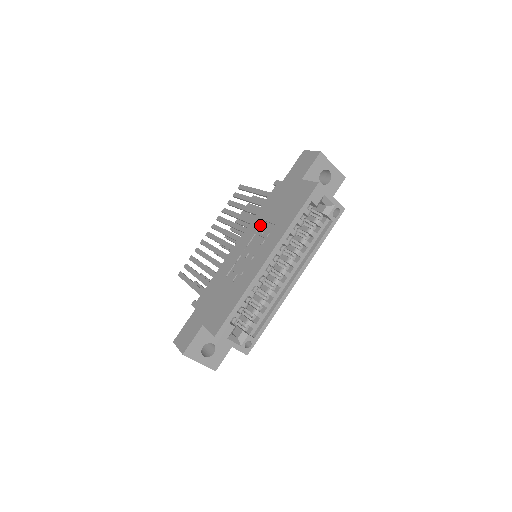
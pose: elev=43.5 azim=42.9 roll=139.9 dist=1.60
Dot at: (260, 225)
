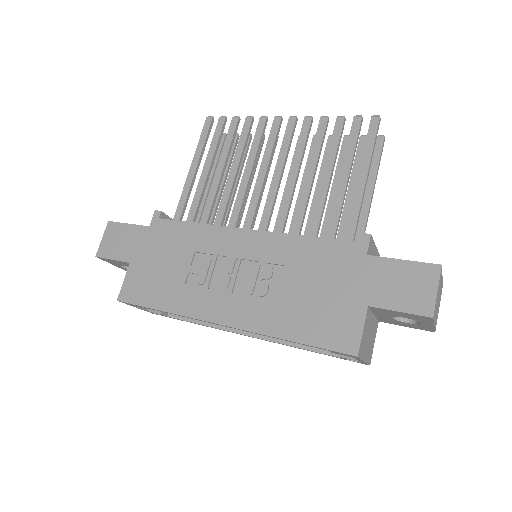
Dot at: (277, 264)
